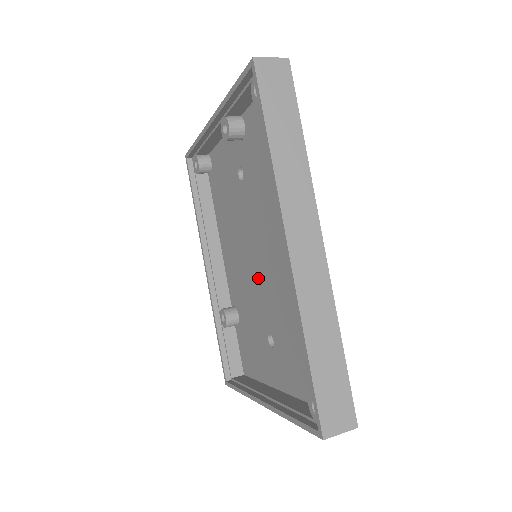
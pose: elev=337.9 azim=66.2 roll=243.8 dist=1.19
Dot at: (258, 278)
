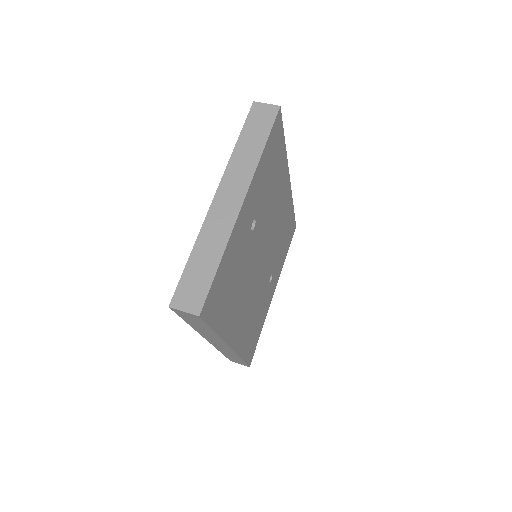
Dot at: occluded
